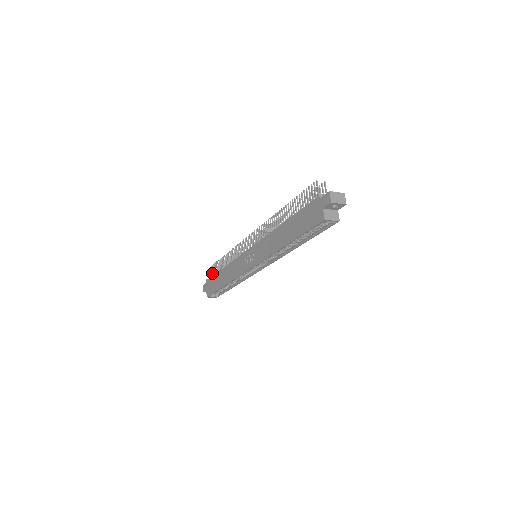
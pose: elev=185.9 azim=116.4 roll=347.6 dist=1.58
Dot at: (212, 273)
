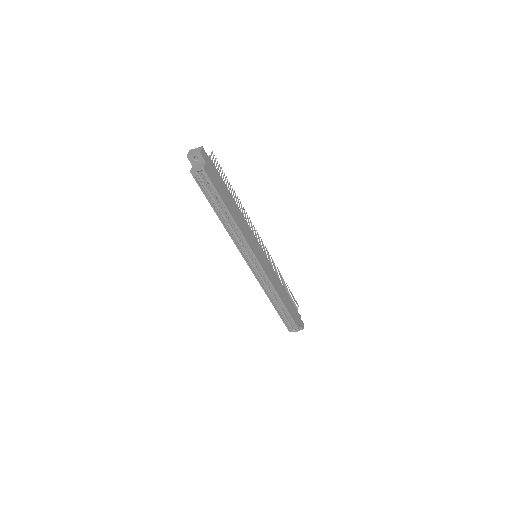
Dot at: occluded
